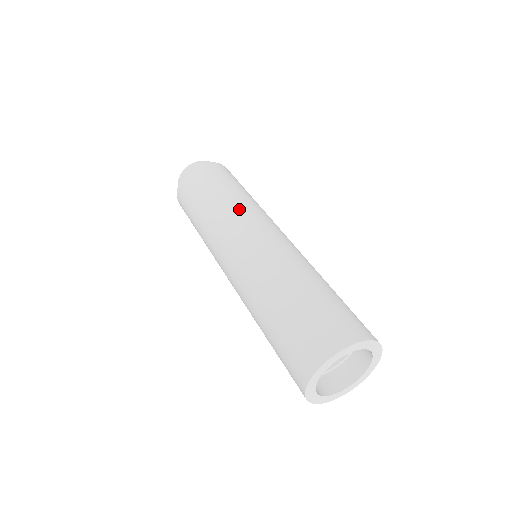
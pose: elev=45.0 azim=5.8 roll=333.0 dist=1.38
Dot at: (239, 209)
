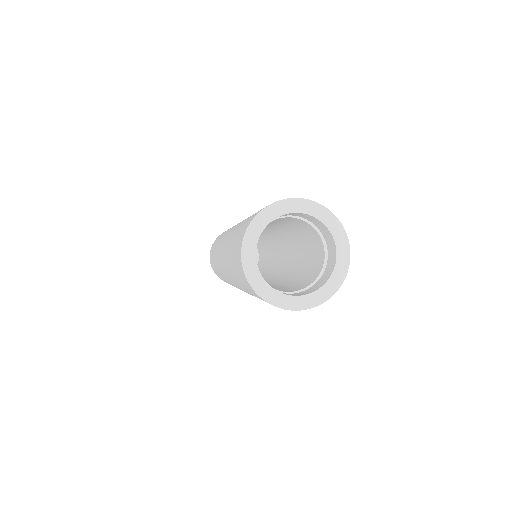
Dot at: occluded
